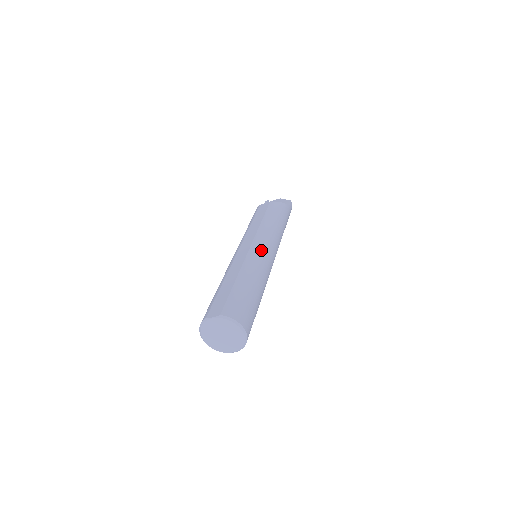
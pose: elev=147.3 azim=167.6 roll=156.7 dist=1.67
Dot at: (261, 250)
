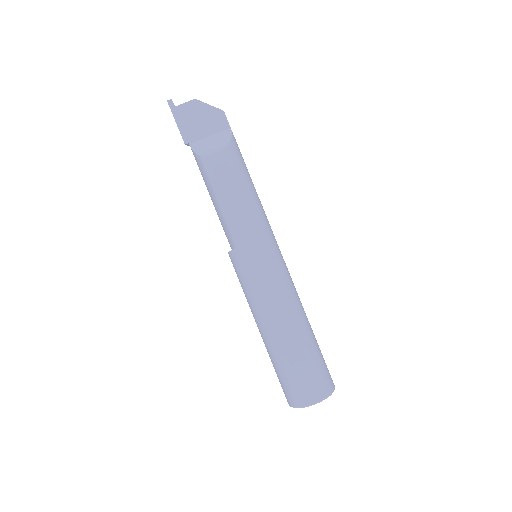
Dot at: (282, 268)
